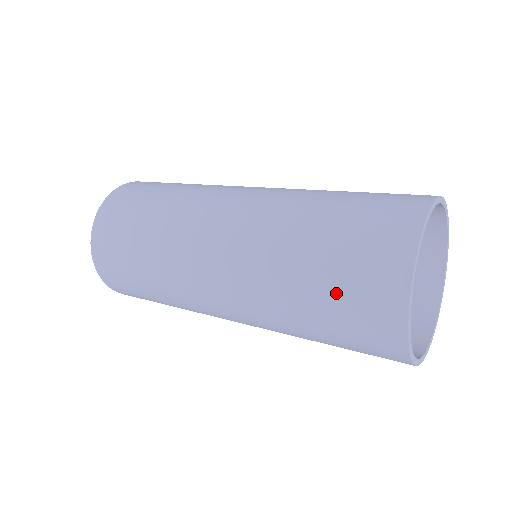
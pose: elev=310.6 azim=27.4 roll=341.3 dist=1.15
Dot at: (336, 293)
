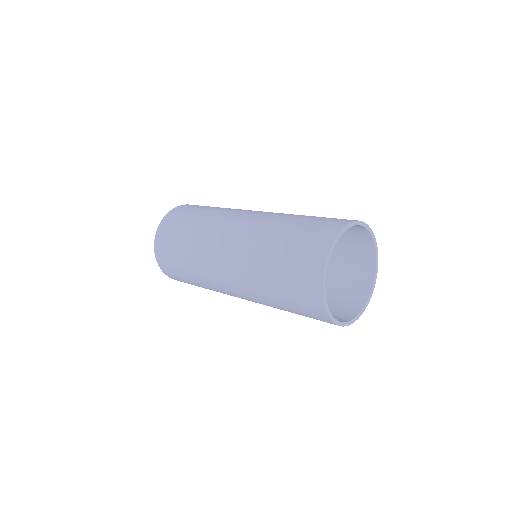
Dot at: (288, 265)
